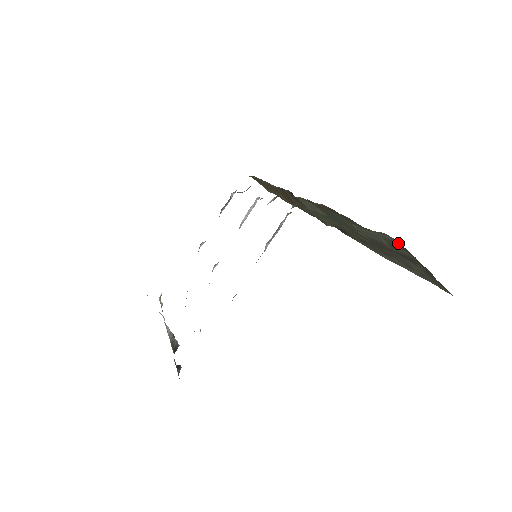
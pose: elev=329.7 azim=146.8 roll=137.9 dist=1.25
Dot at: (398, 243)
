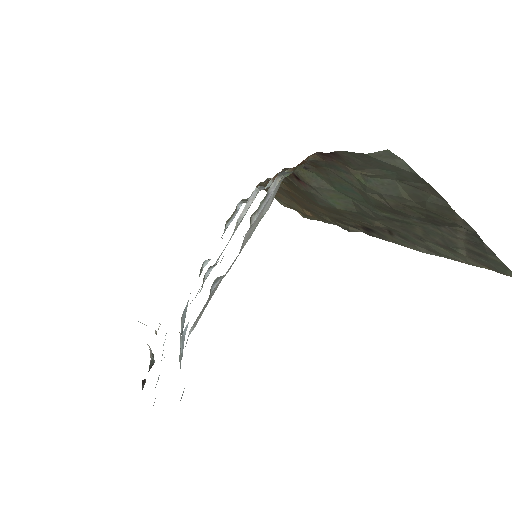
Dot at: (415, 172)
